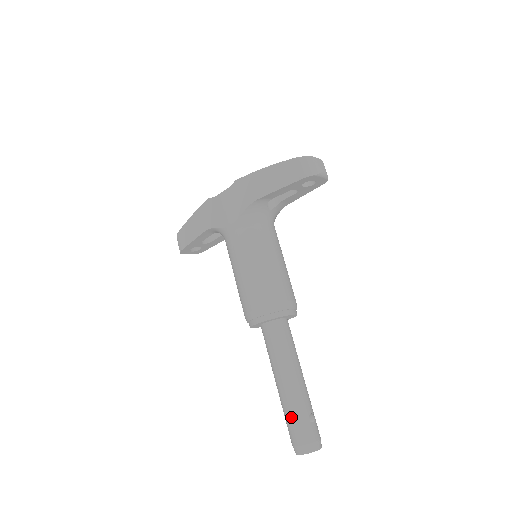
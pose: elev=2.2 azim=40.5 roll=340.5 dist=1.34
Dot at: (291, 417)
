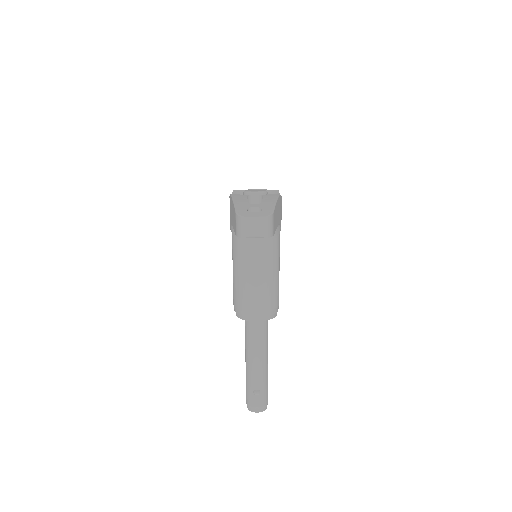
Dot at: (246, 383)
